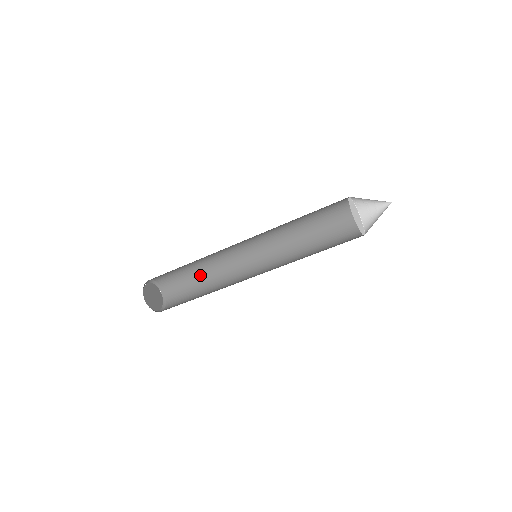
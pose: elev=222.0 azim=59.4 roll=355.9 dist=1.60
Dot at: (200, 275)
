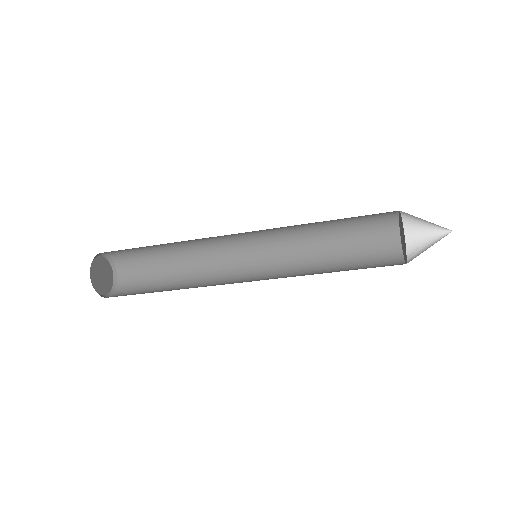
Dot at: (159, 245)
